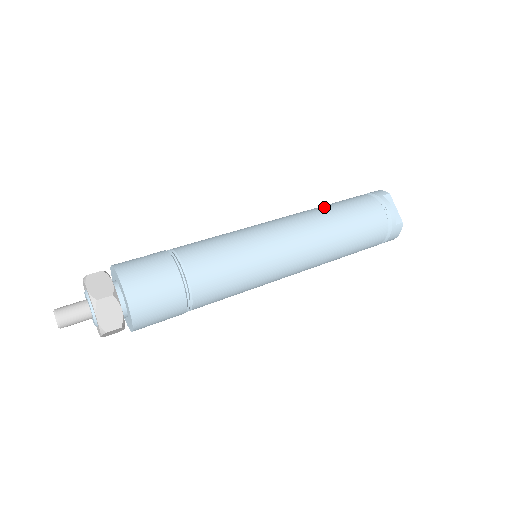
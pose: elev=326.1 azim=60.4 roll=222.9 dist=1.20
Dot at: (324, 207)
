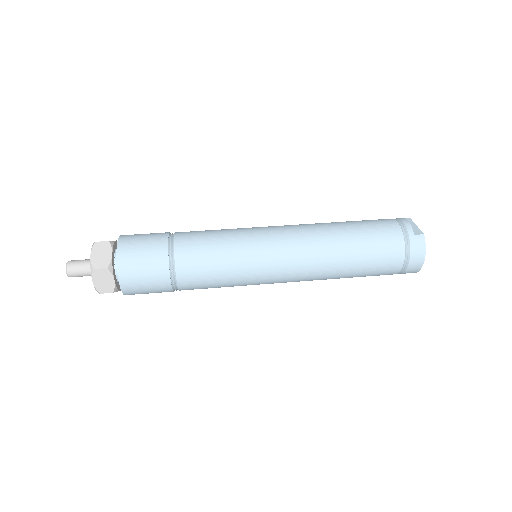
Dot at: occluded
